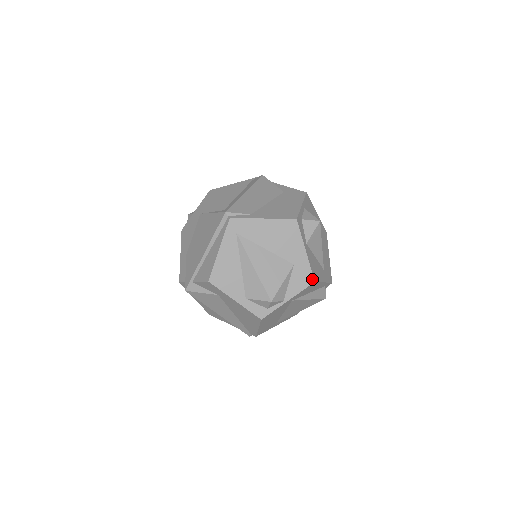
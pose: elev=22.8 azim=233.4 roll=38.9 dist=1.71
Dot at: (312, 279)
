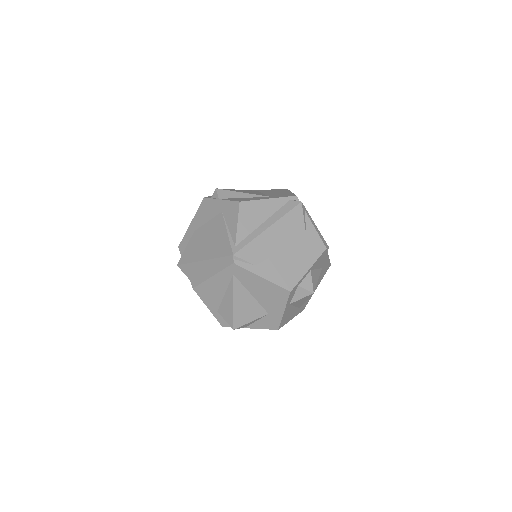
Dot at: (277, 328)
